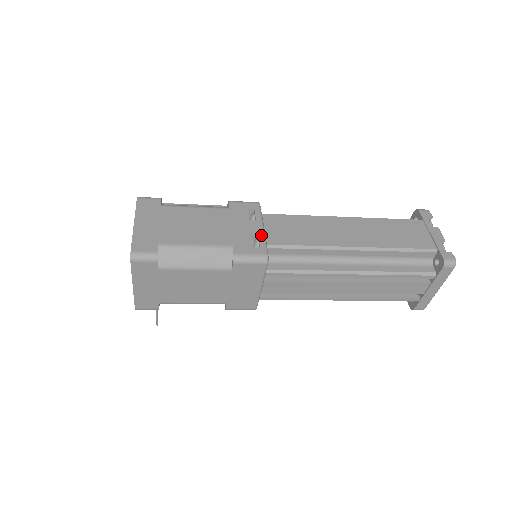
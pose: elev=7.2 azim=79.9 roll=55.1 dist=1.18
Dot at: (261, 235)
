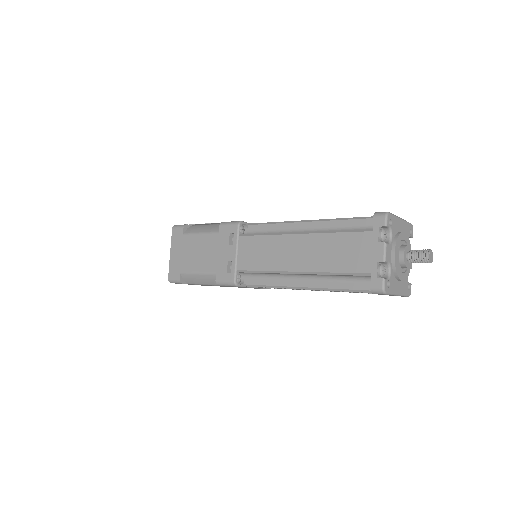
Dot at: (233, 261)
